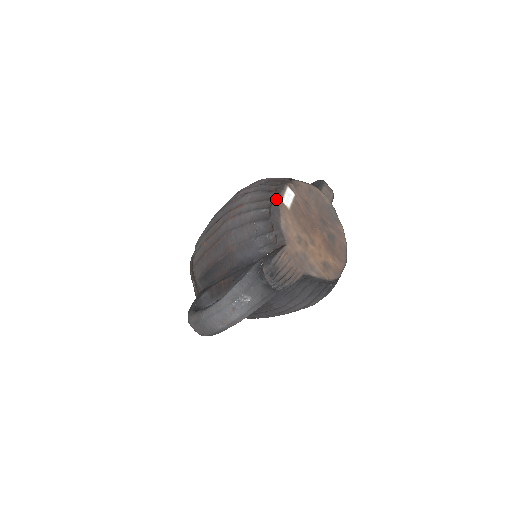
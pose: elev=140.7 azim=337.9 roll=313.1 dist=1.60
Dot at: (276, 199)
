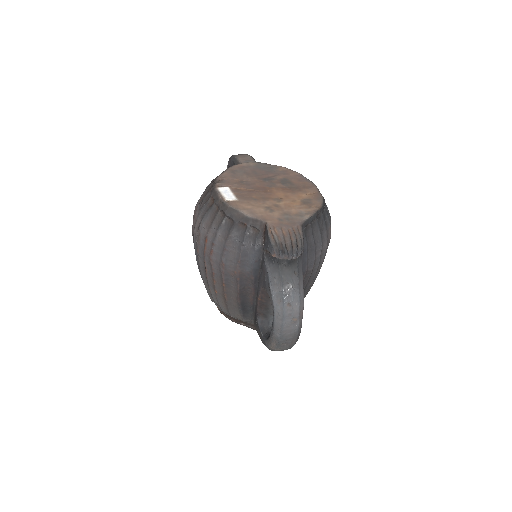
Dot at: (221, 205)
